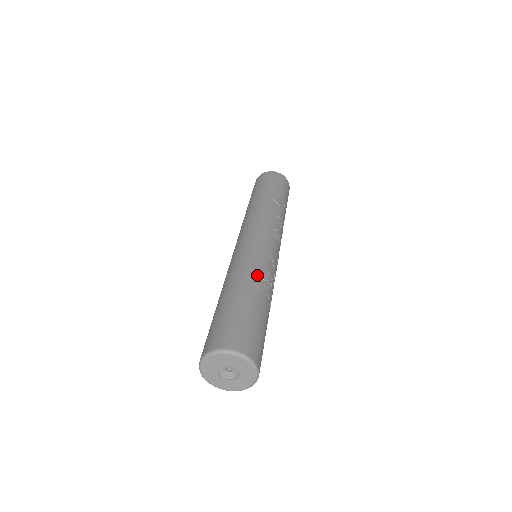
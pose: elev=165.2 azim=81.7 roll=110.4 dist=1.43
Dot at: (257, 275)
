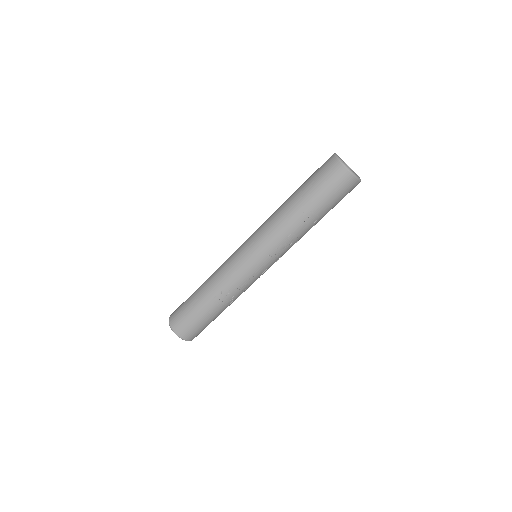
Dot at: (223, 293)
